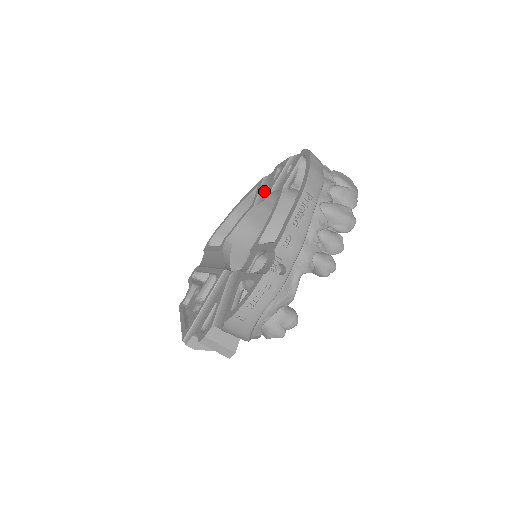
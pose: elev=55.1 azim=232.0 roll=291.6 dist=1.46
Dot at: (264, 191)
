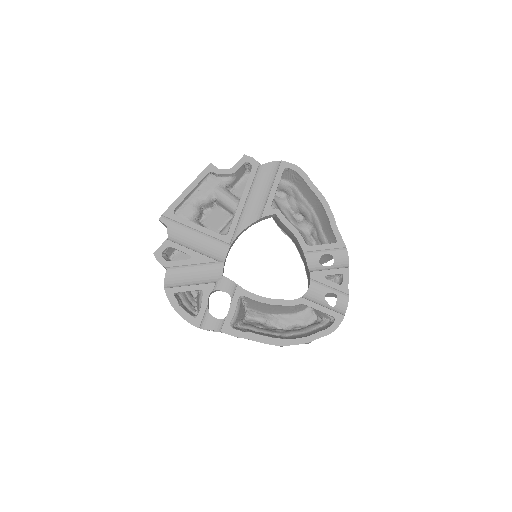
Dot at: occluded
